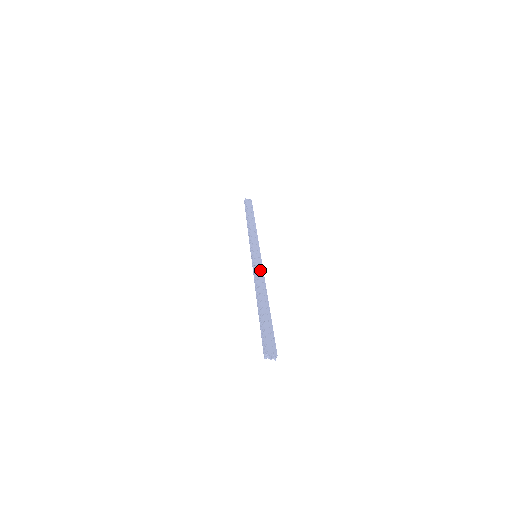
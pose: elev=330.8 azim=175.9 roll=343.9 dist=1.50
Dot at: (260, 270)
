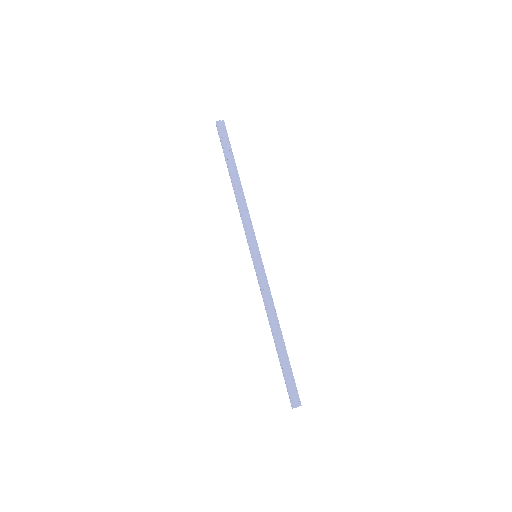
Dot at: (265, 286)
